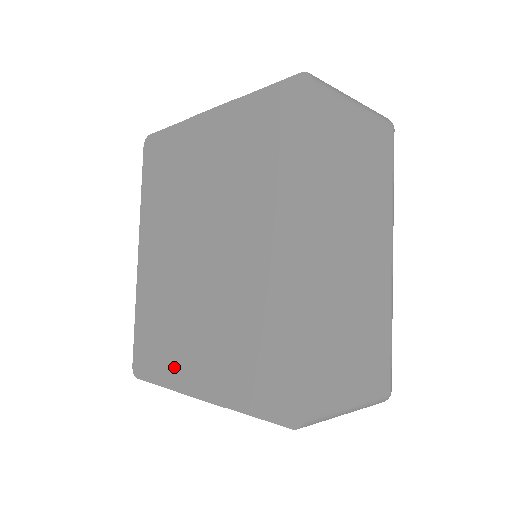
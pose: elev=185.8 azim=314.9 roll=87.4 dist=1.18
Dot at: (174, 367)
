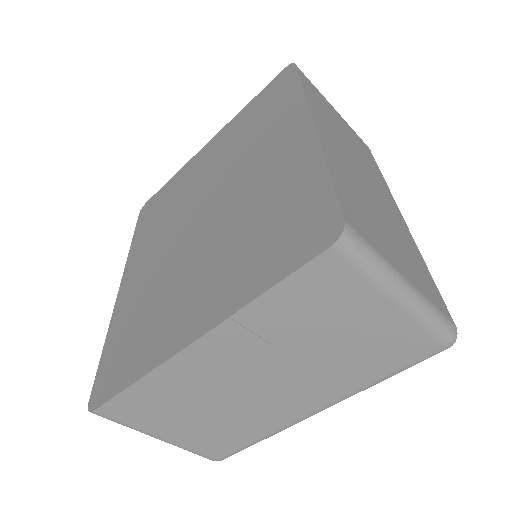
Dot at: (154, 344)
